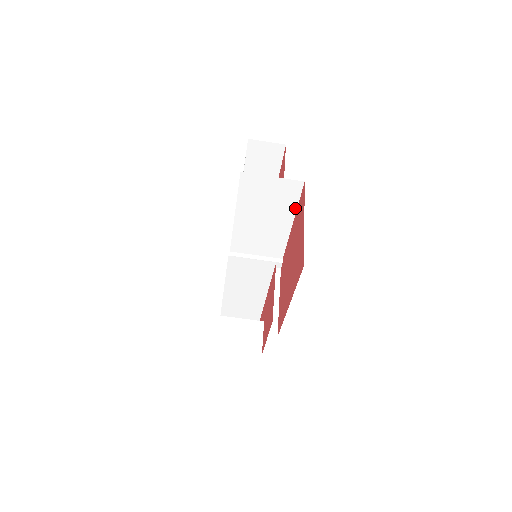
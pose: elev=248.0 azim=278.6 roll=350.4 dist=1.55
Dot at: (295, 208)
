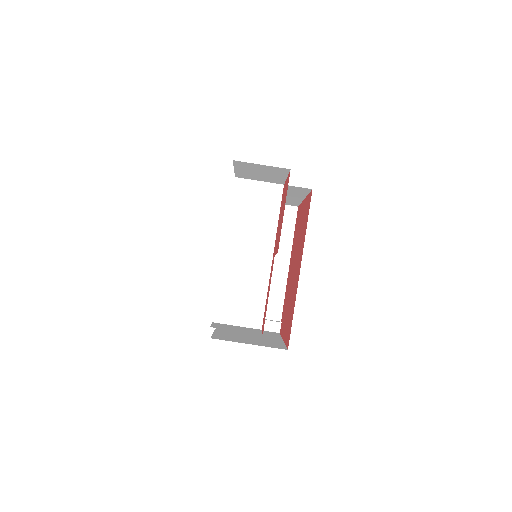
Dot at: (291, 241)
